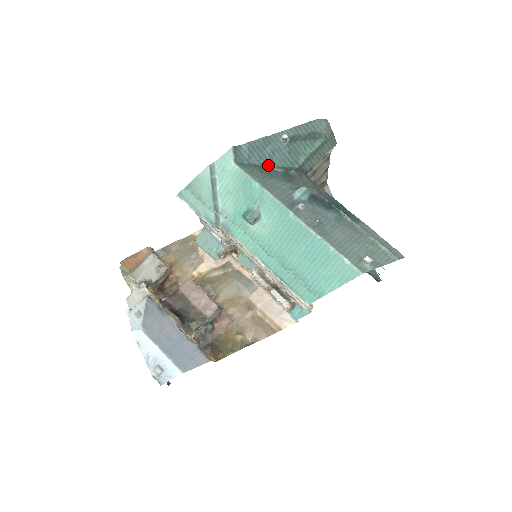
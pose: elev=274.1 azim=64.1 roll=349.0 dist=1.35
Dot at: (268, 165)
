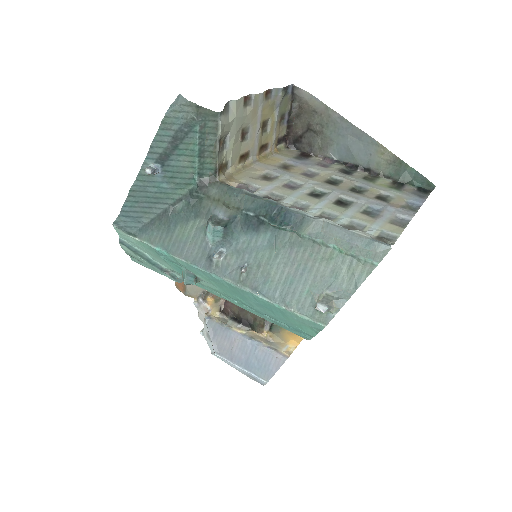
Dot at: (165, 208)
